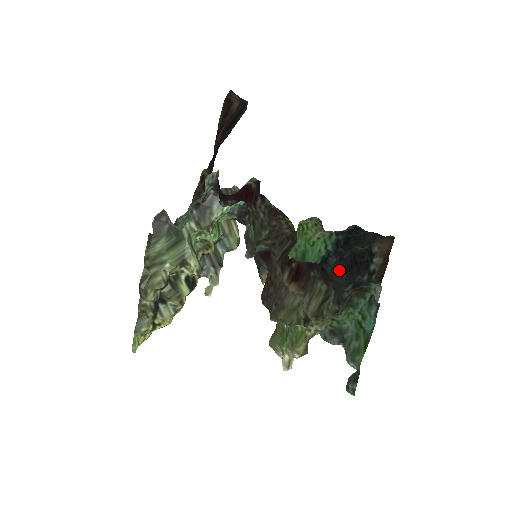
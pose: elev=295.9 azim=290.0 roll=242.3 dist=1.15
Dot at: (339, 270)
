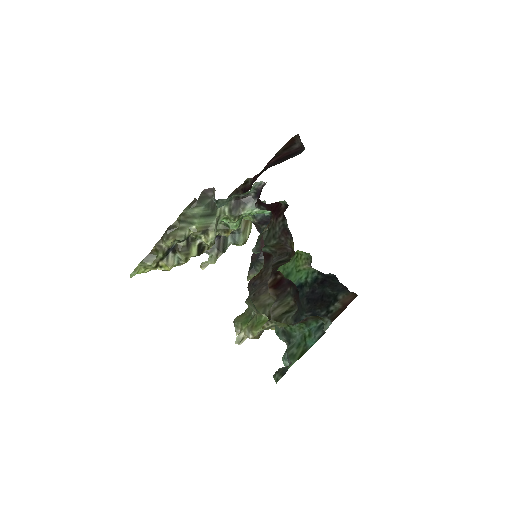
Dot at: (307, 298)
